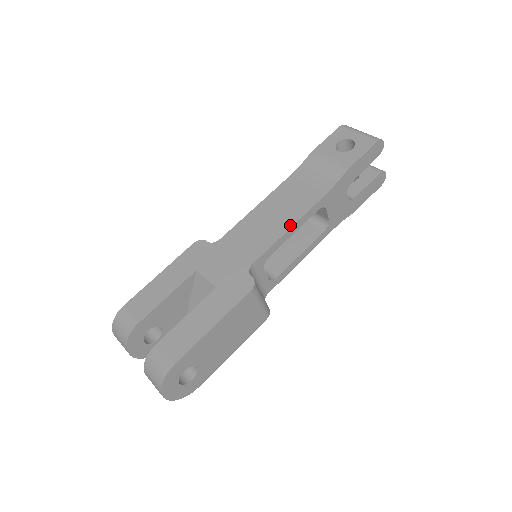
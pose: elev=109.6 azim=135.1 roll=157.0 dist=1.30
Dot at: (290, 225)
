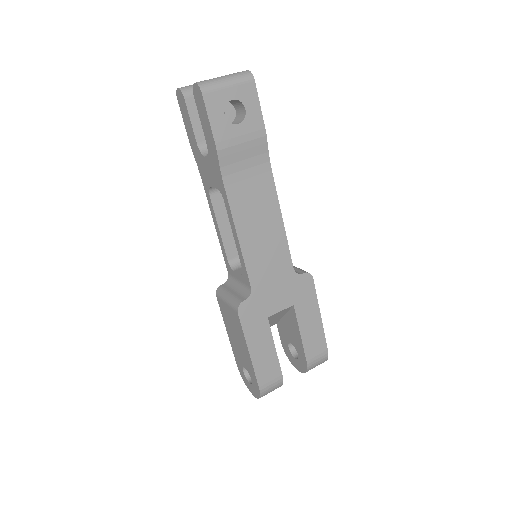
Dot at: (281, 220)
